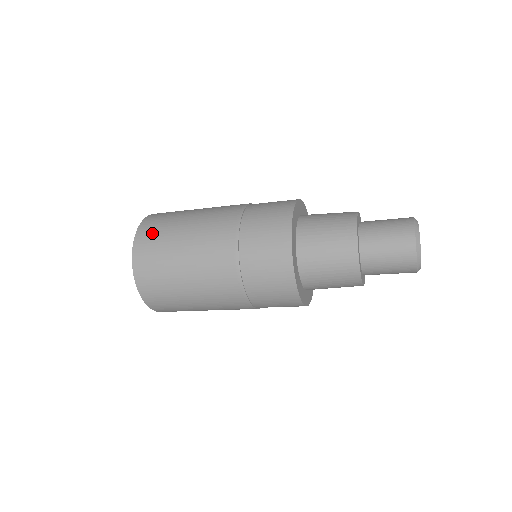
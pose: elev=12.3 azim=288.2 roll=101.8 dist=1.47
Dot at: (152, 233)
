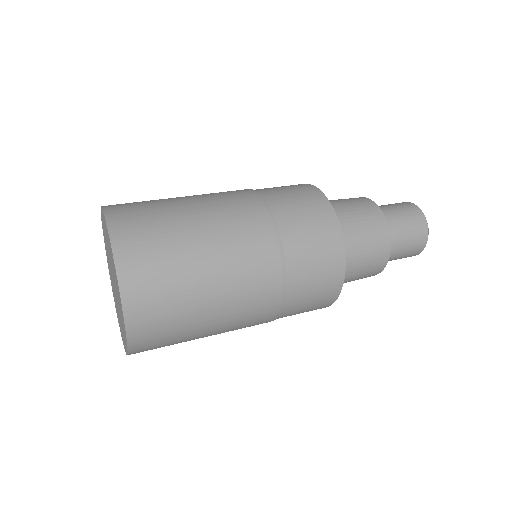
Dot at: (157, 342)
